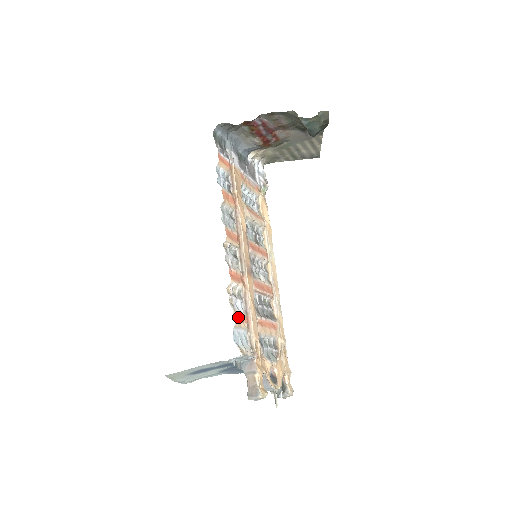
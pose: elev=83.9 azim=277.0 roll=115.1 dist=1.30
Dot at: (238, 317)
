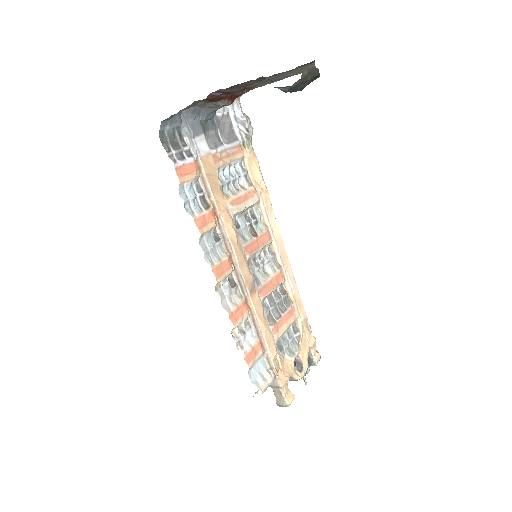
Dot at: (250, 355)
